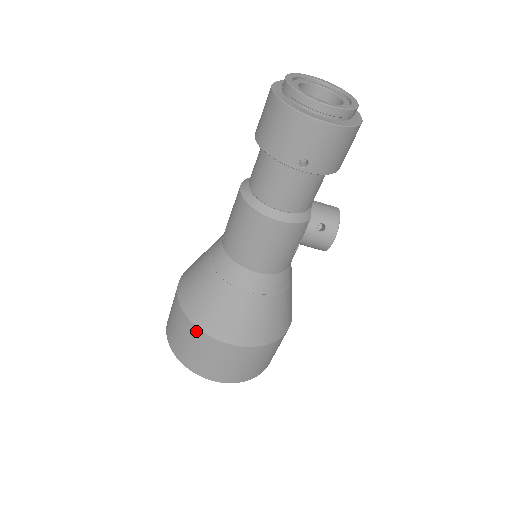
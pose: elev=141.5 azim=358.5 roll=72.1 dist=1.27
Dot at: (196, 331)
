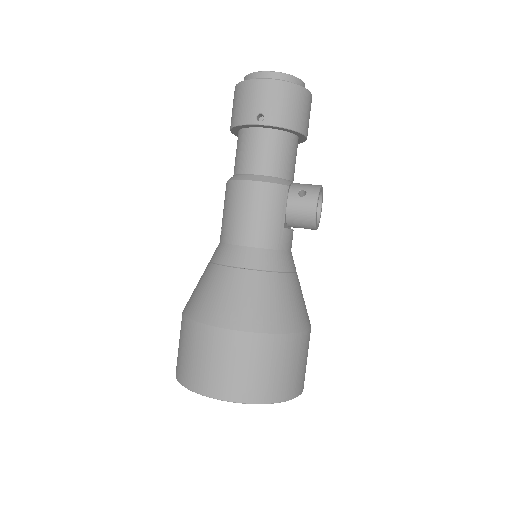
Dot at: (192, 326)
